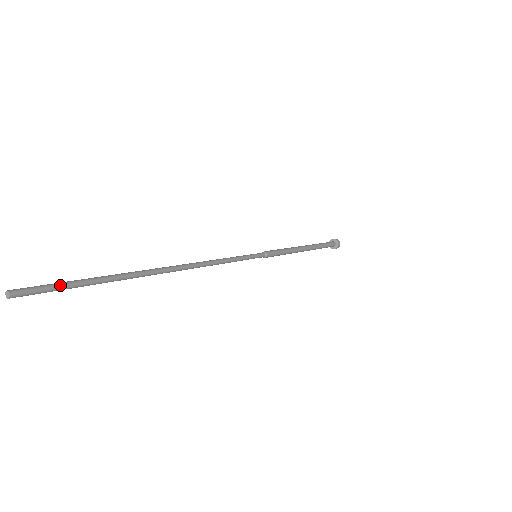
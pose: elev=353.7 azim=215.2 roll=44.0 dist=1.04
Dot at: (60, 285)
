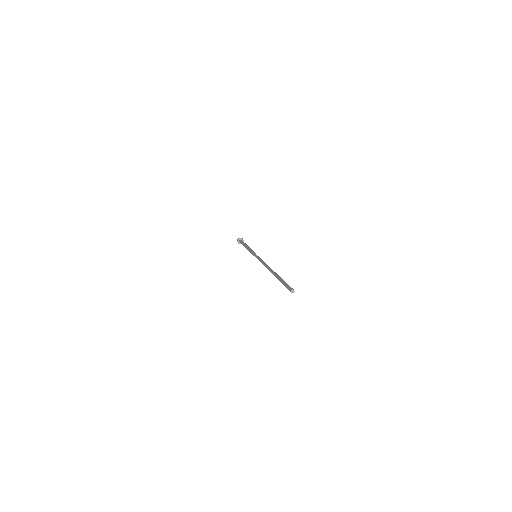
Dot at: (287, 284)
